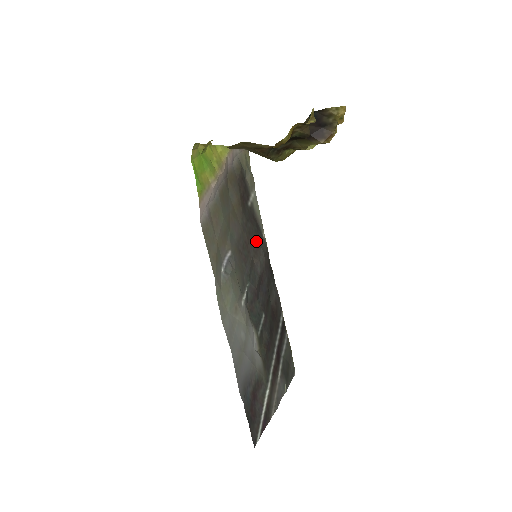
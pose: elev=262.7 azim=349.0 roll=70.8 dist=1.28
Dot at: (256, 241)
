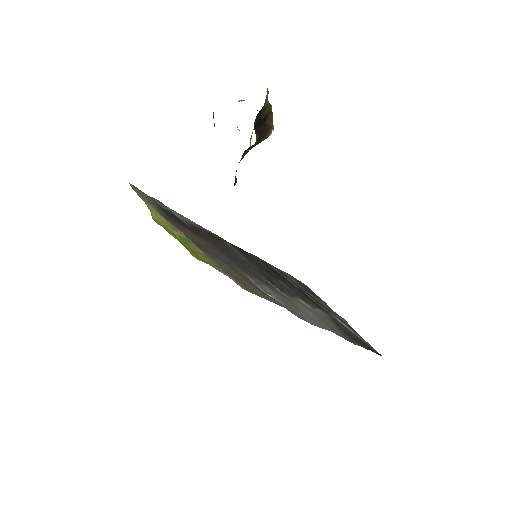
Dot at: (221, 243)
